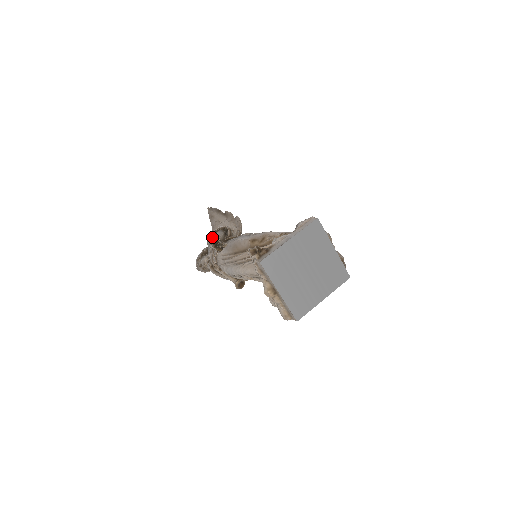
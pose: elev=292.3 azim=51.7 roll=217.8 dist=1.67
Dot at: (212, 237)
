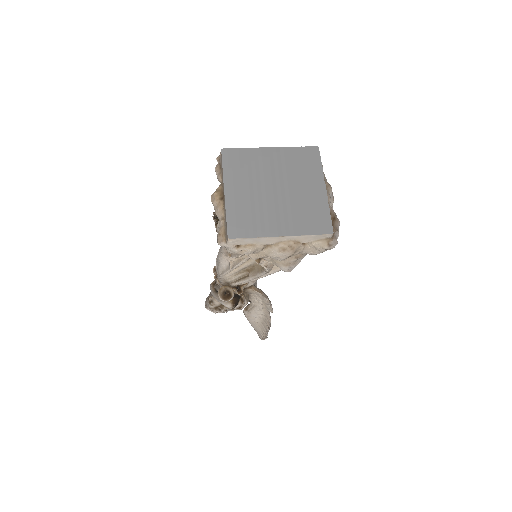
Dot at: occluded
